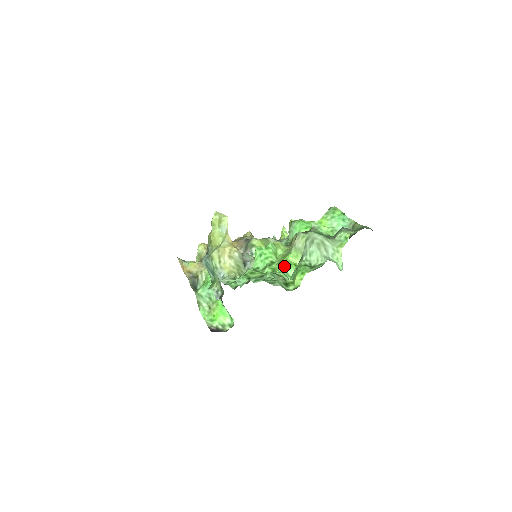
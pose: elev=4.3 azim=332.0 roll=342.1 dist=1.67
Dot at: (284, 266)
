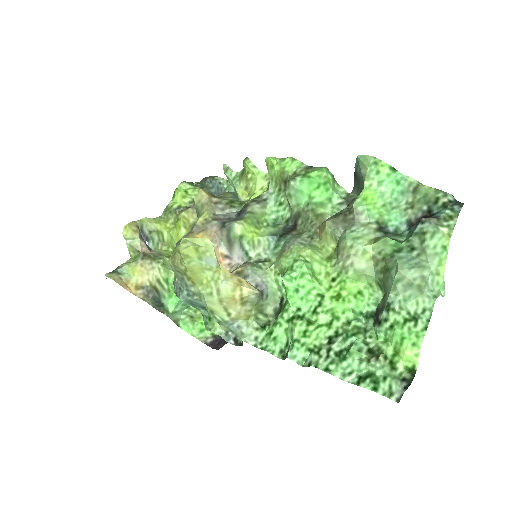
Dot at: (351, 308)
